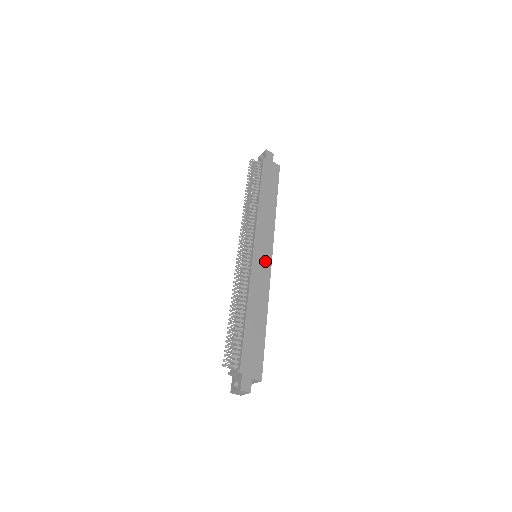
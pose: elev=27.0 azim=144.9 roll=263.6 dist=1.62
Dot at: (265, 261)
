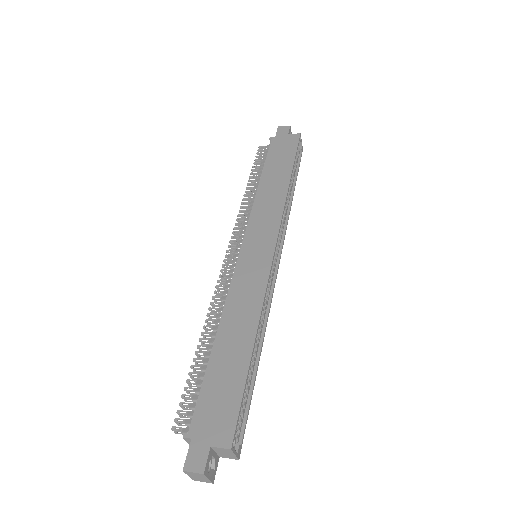
Dot at: (261, 256)
